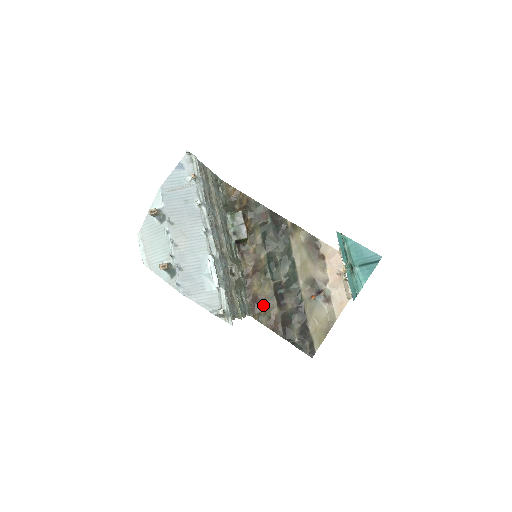
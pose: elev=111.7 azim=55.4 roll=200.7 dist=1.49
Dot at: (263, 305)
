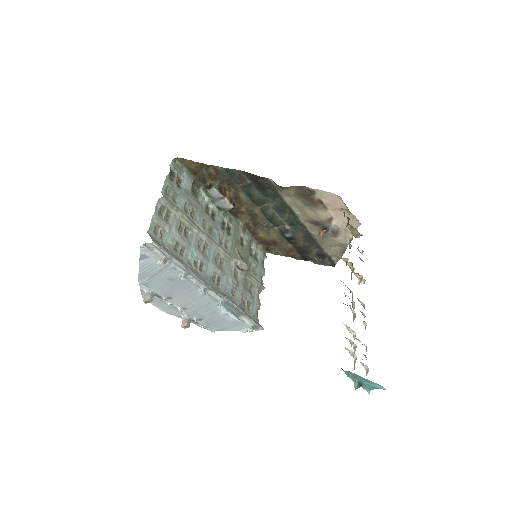
Dot at: (275, 245)
